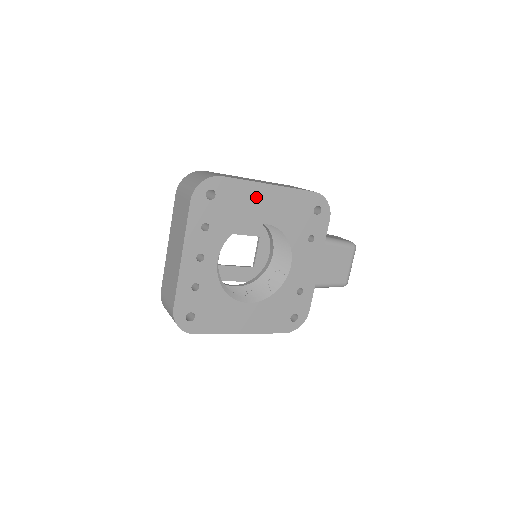
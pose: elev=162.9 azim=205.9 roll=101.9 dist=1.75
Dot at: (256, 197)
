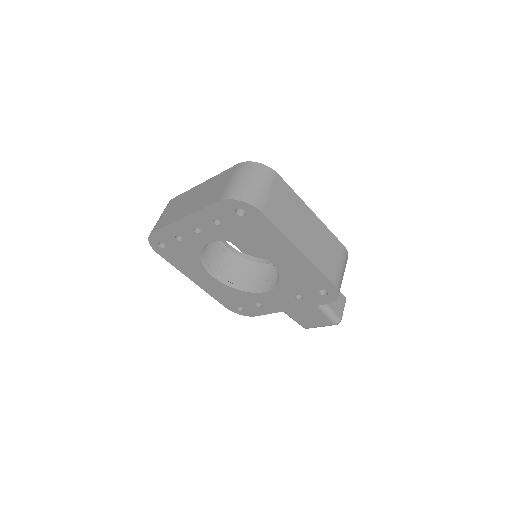
Dot at: (279, 245)
